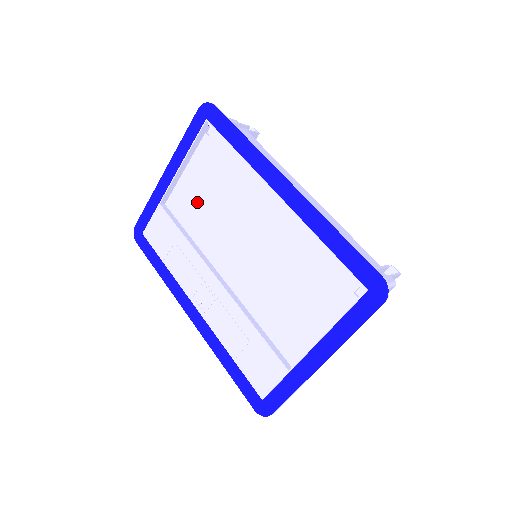
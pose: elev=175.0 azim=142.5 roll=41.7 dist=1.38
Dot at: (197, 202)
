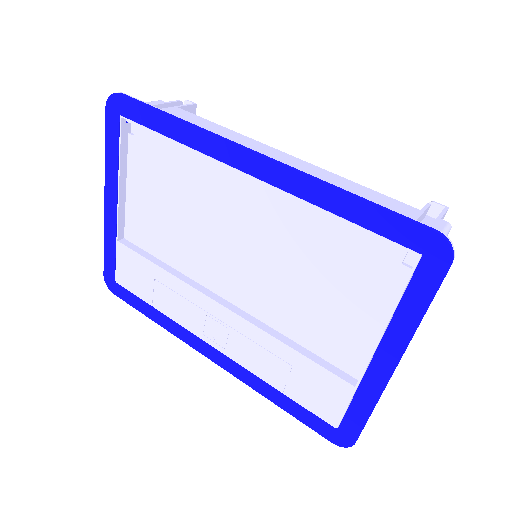
Dot at: (158, 222)
